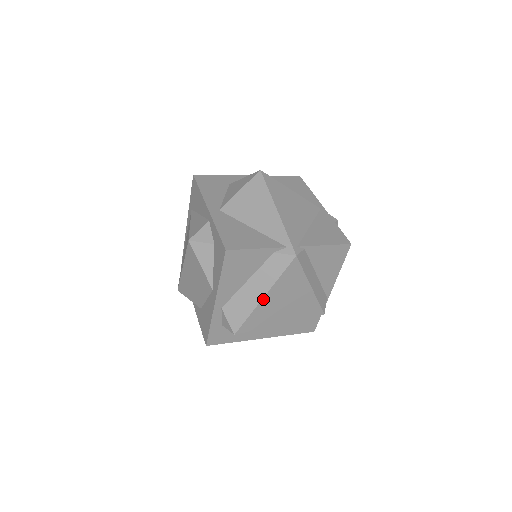
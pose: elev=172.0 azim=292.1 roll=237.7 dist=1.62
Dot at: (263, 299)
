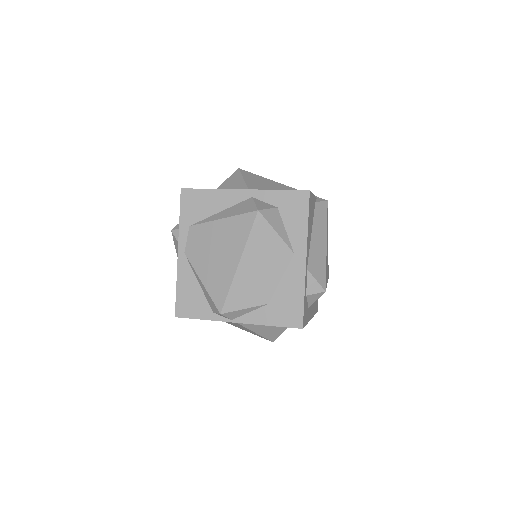
Dot at: (326, 247)
